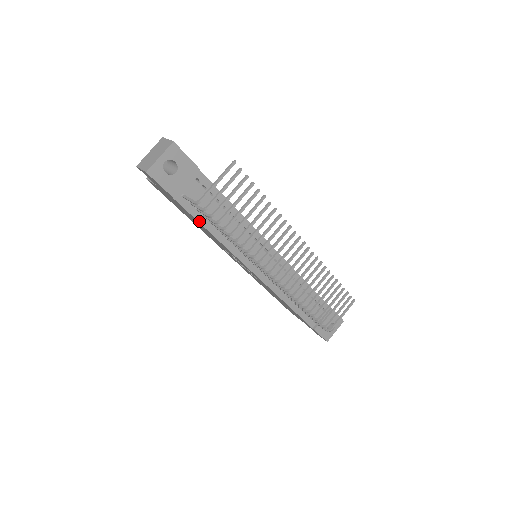
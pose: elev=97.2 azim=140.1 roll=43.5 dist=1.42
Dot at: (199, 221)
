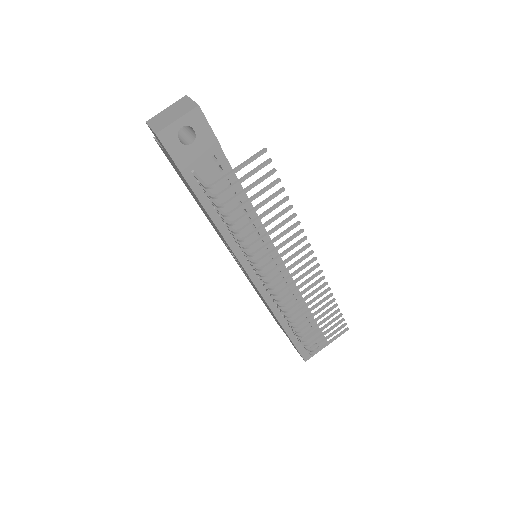
Dot at: (204, 205)
